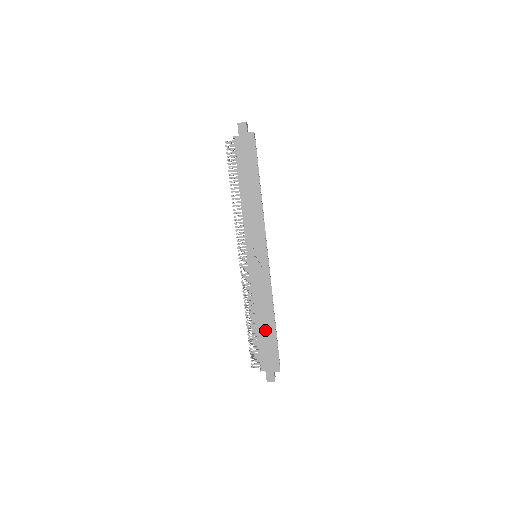
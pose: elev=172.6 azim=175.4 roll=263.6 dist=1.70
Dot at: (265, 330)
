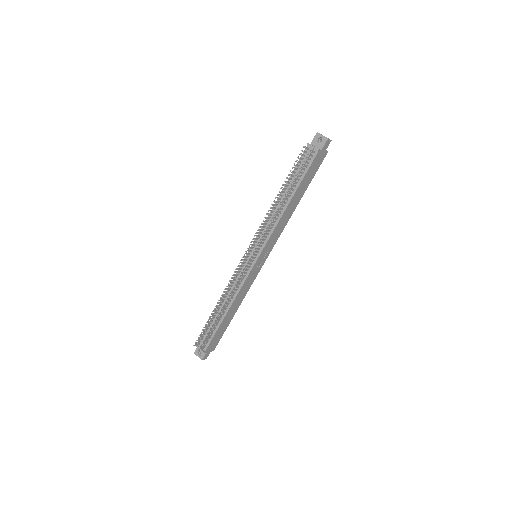
Dot at: (227, 320)
